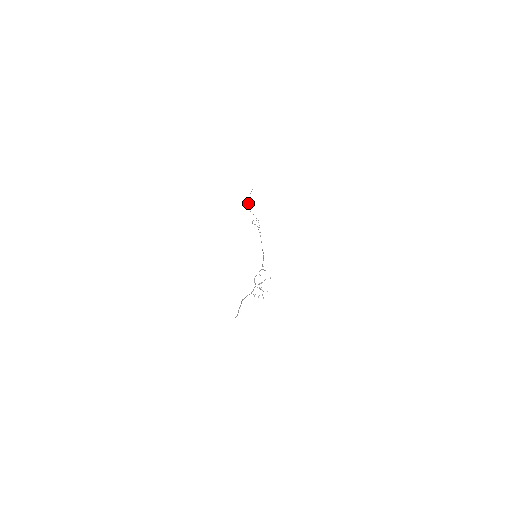
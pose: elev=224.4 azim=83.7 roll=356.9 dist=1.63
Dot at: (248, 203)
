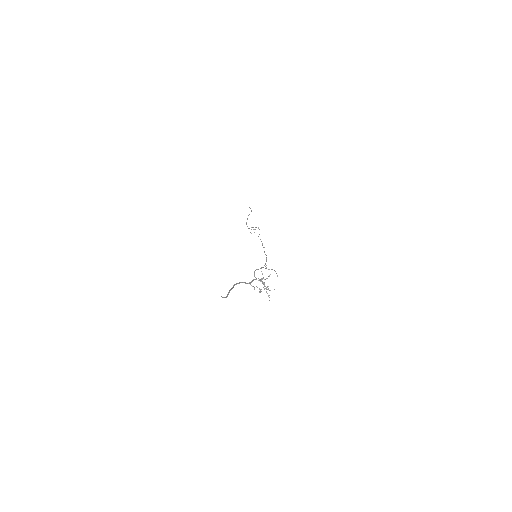
Dot at: (246, 223)
